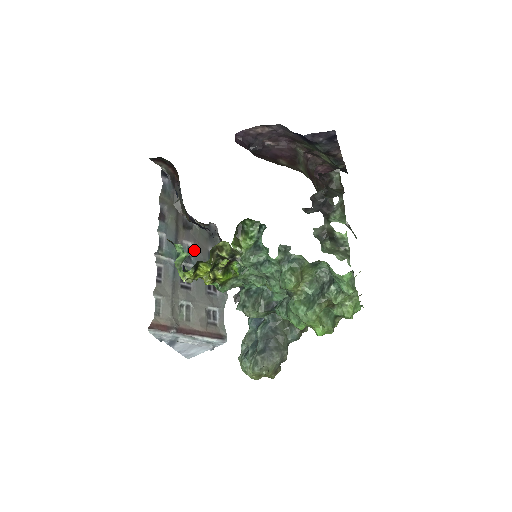
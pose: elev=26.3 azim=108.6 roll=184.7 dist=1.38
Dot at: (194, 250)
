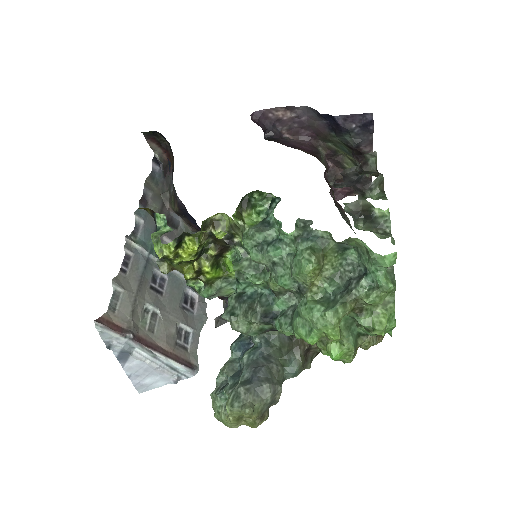
Dot at: occluded
